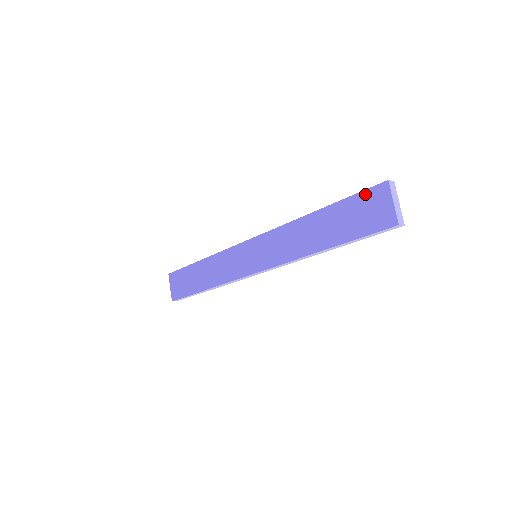
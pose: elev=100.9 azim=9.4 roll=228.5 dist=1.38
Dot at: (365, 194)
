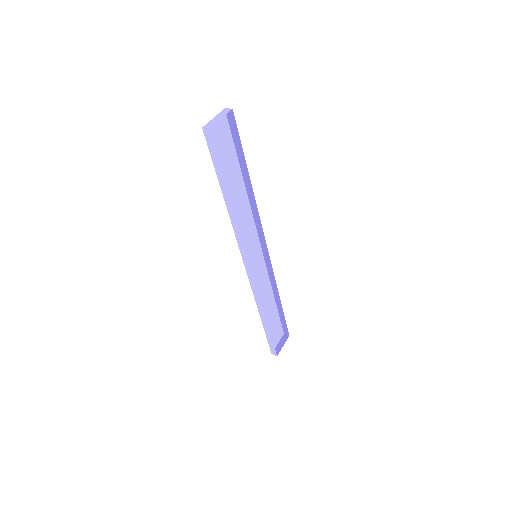
Dot at: occluded
